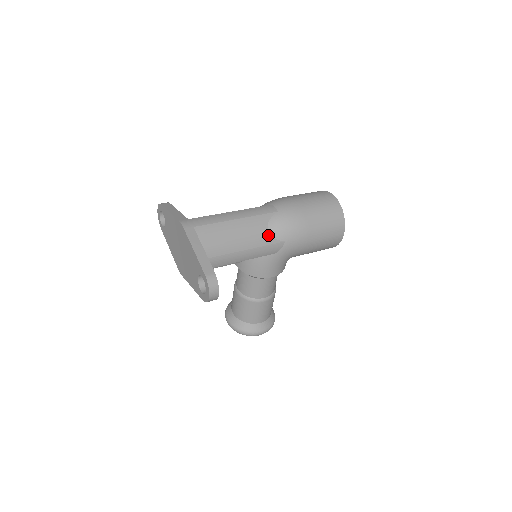
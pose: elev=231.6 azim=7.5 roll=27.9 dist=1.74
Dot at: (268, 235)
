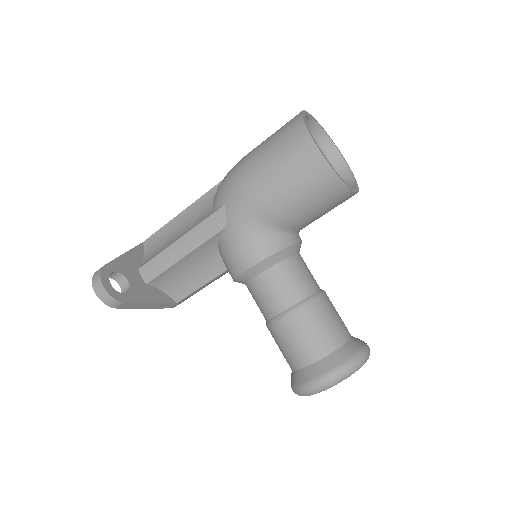
Dot at: (211, 210)
